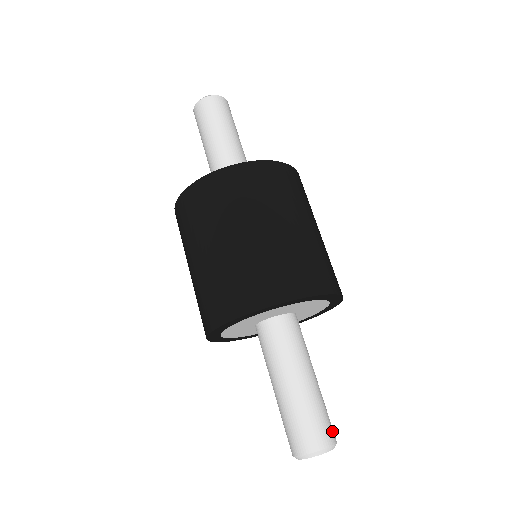
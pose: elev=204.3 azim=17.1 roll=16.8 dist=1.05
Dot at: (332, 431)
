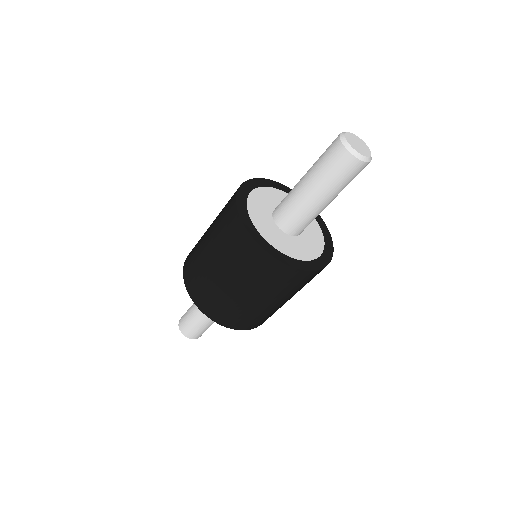
Dot at: (197, 336)
